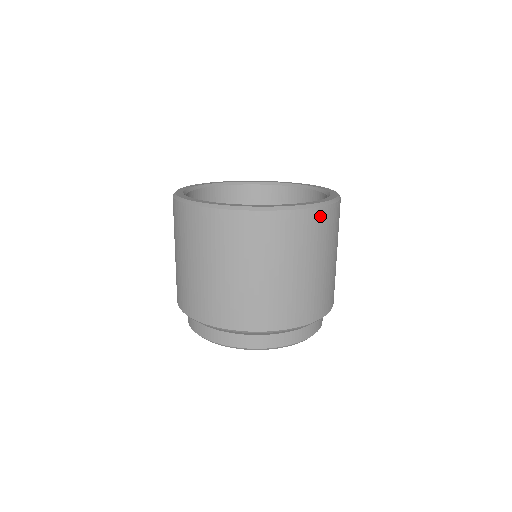
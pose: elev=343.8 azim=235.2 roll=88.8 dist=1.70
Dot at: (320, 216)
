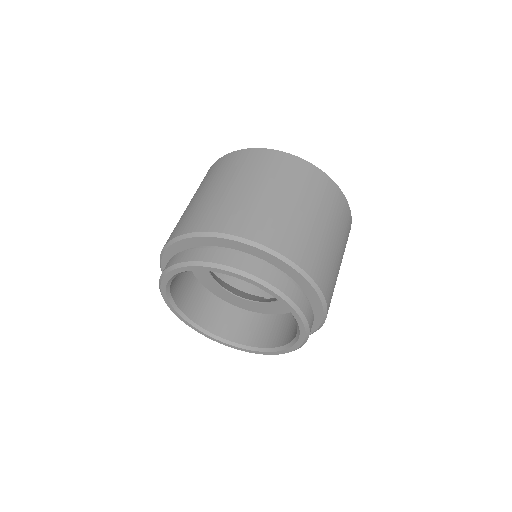
Dot at: (350, 225)
